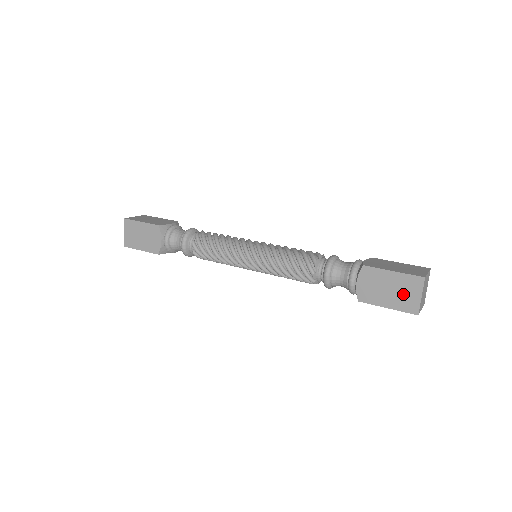
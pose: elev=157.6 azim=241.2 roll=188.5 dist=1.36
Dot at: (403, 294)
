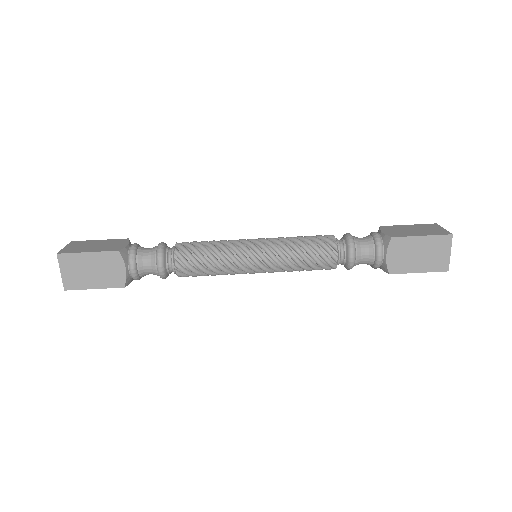
Dot at: (433, 255)
